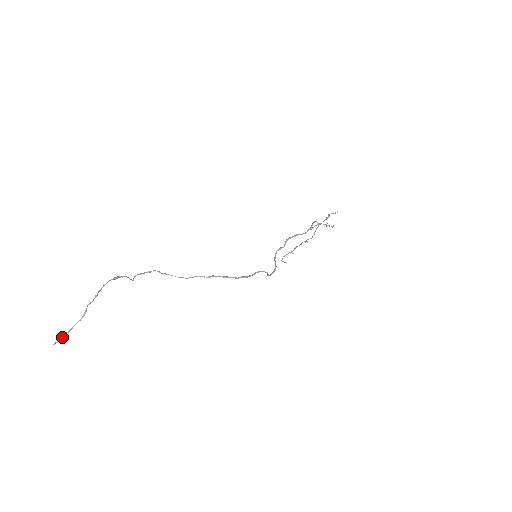
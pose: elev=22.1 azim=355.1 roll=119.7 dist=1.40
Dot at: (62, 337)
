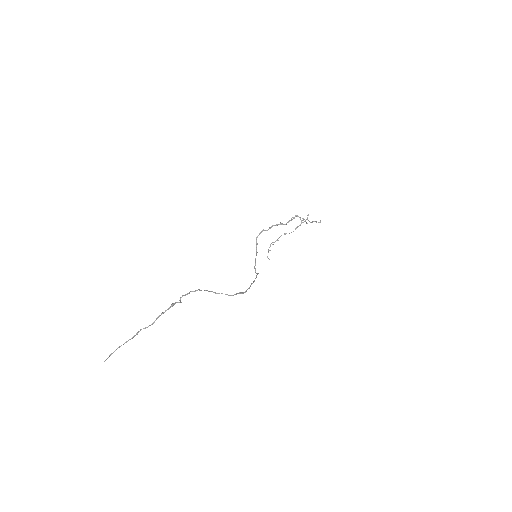
Dot at: occluded
